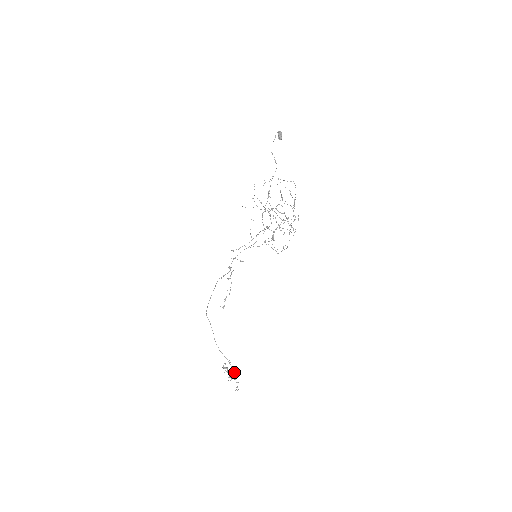
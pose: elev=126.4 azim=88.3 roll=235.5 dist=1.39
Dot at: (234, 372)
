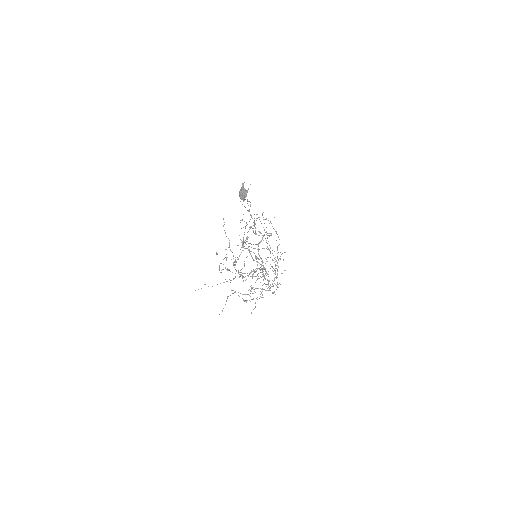
Dot at: occluded
